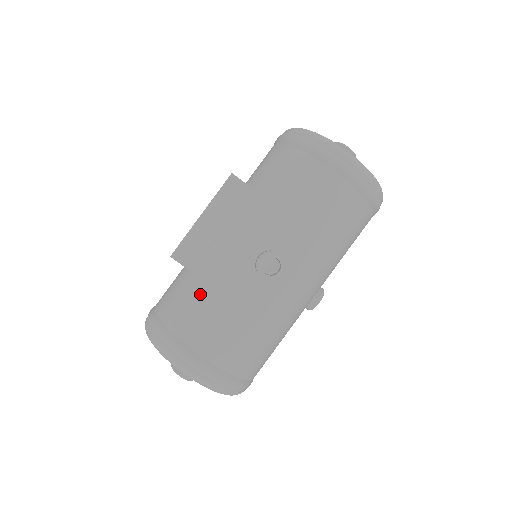
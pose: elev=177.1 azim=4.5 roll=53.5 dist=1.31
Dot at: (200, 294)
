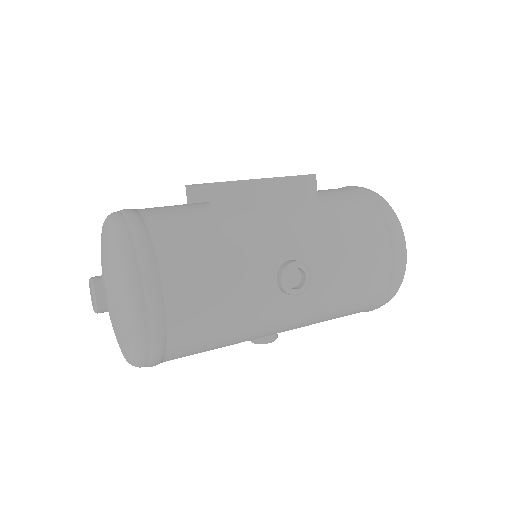
Dot at: (213, 242)
